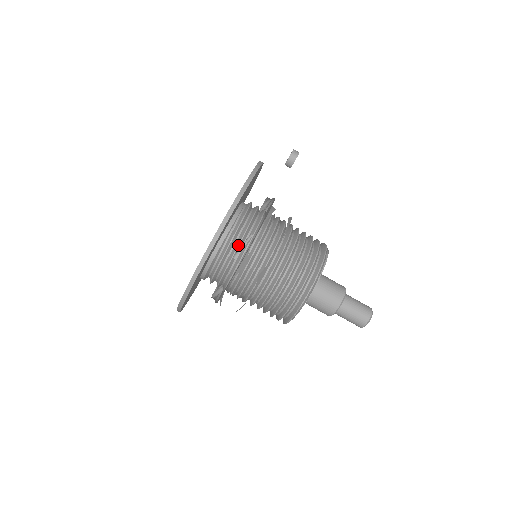
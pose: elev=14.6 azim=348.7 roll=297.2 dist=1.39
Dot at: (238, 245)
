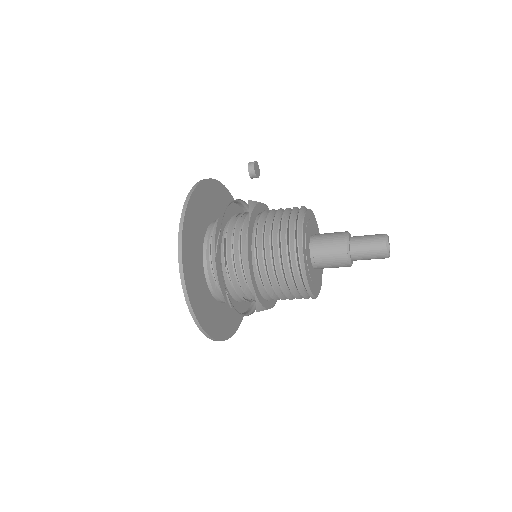
Dot at: (218, 247)
